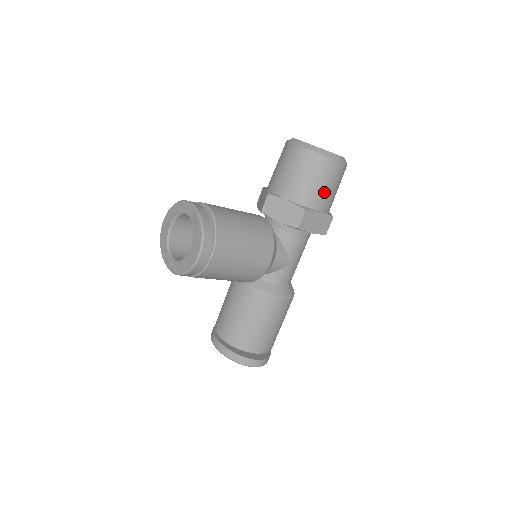
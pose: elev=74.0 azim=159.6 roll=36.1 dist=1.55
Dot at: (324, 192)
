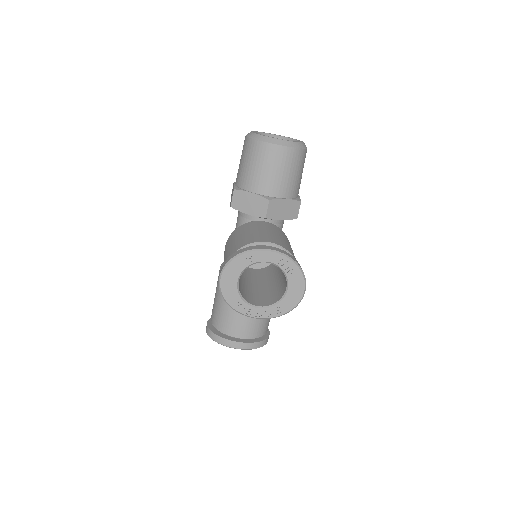
Dot at: (301, 178)
